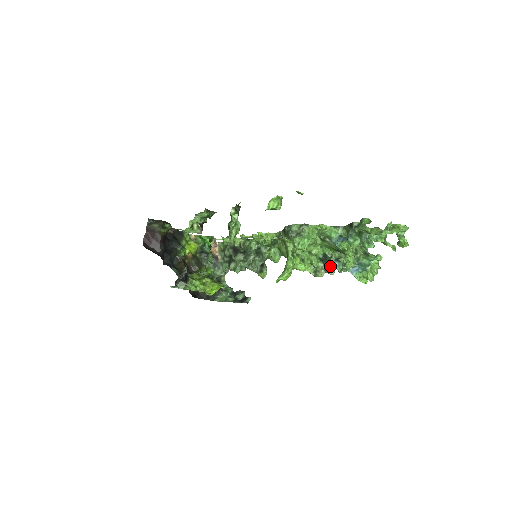
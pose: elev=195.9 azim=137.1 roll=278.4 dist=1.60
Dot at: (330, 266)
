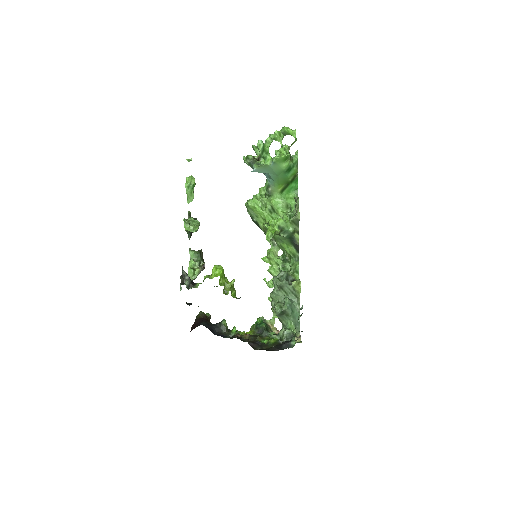
Dot at: (295, 201)
